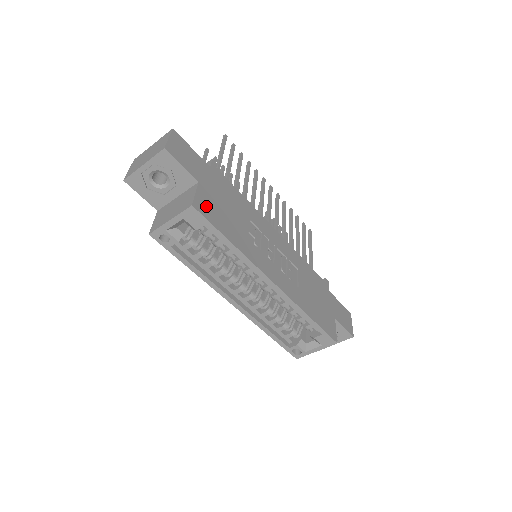
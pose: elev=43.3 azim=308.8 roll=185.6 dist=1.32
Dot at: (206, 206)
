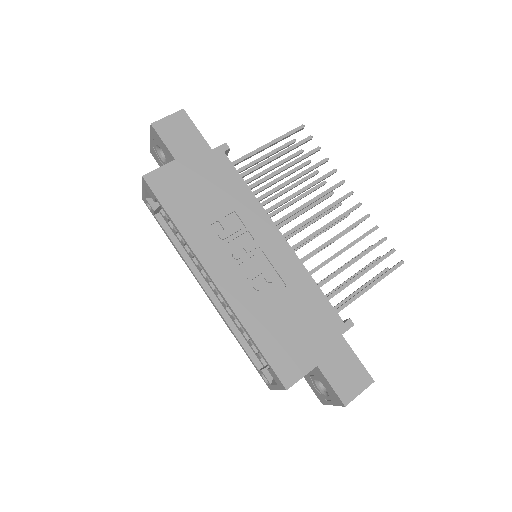
Dot at: (165, 181)
